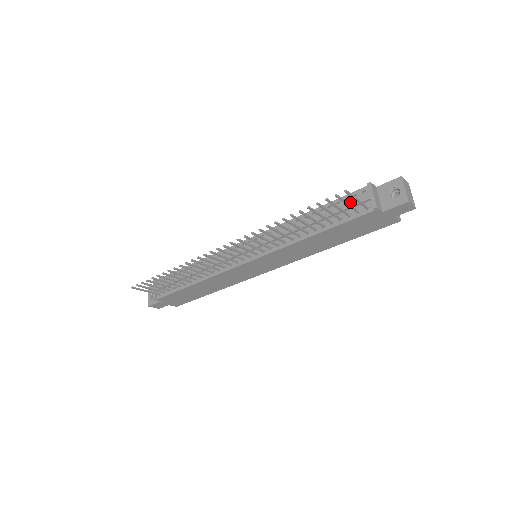
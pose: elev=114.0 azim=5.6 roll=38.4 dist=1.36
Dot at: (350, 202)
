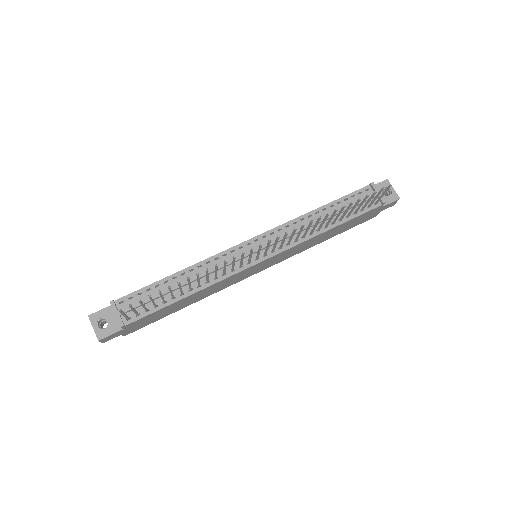
Dot at: (361, 198)
